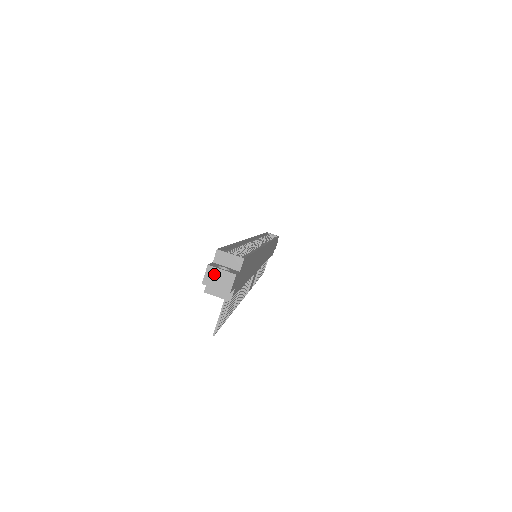
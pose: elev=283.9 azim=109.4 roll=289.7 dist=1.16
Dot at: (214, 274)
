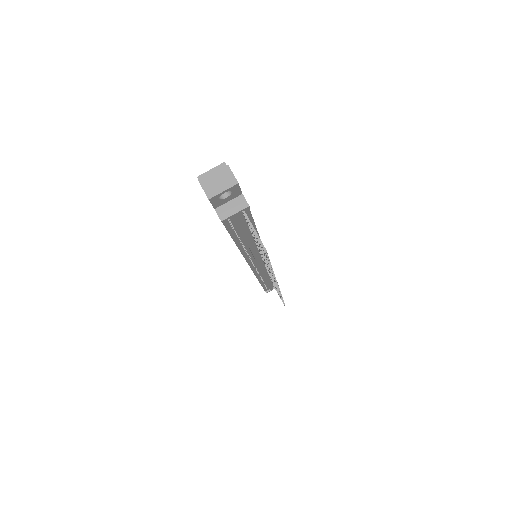
Dot at: (210, 182)
